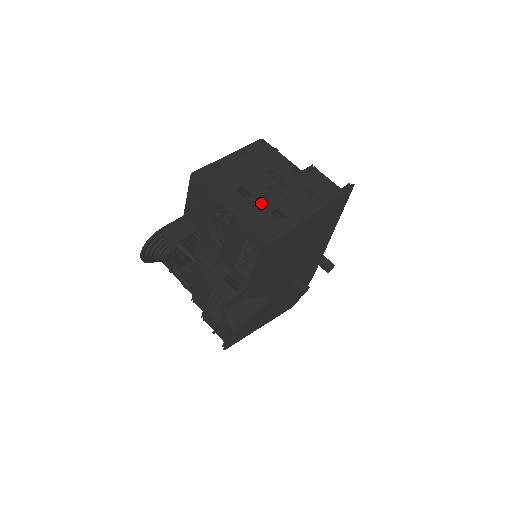
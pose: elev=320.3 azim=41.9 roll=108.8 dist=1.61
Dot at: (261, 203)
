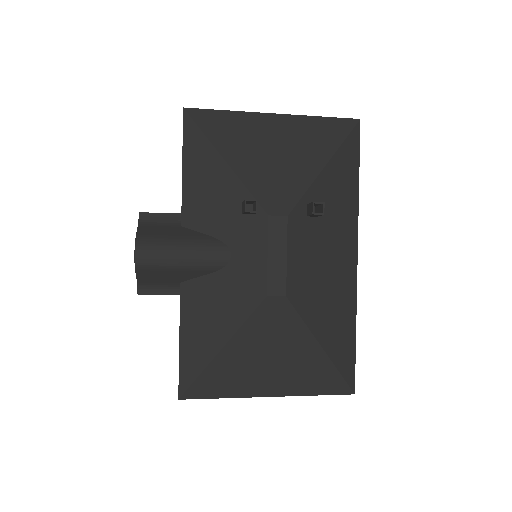
Dot at: occluded
